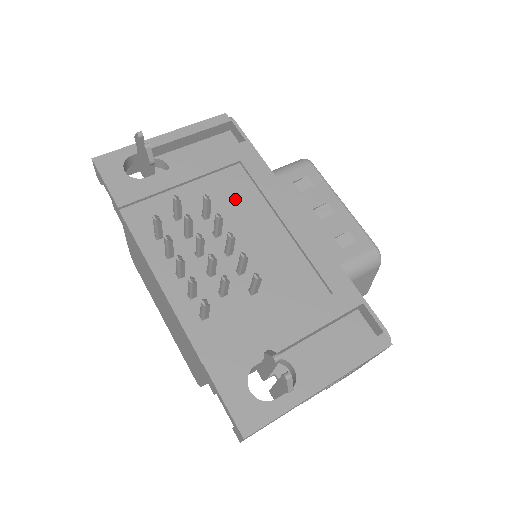
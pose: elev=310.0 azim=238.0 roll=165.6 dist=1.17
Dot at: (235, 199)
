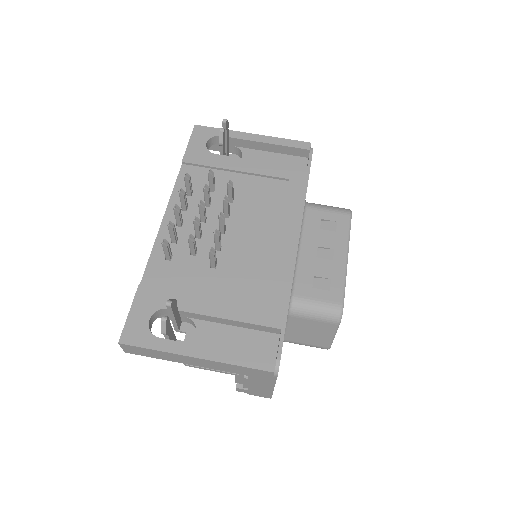
Dot at: (261, 202)
